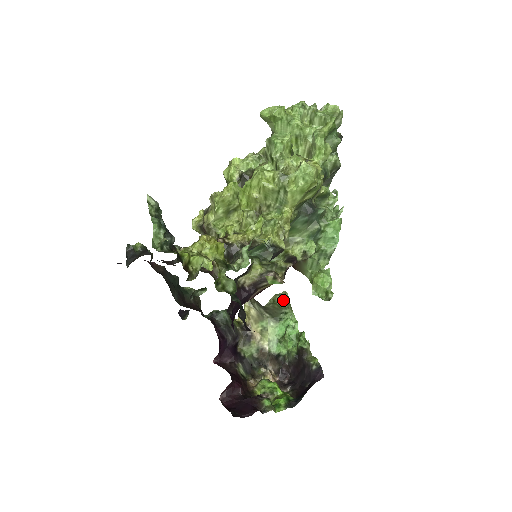
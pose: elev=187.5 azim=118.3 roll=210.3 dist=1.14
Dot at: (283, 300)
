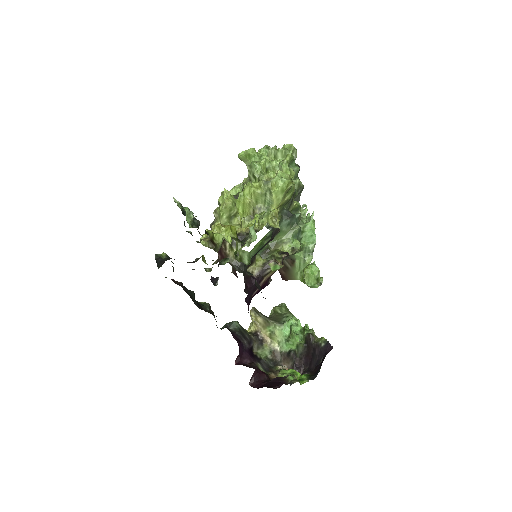
Dot at: (282, 309)
